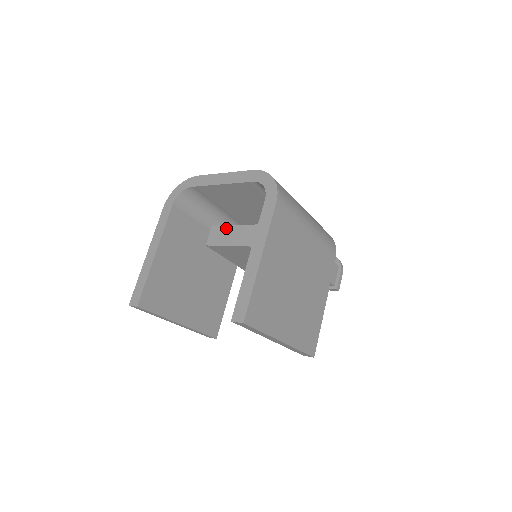
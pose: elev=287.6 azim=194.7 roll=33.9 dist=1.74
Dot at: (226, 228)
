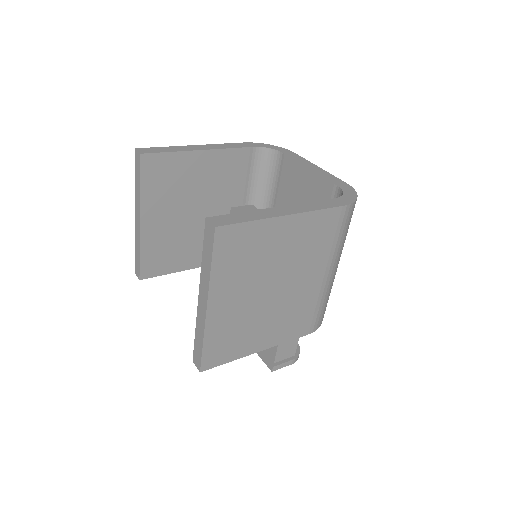
Dot at: occluded
